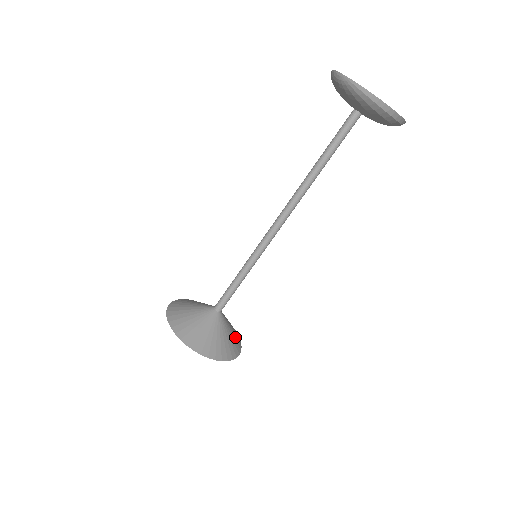
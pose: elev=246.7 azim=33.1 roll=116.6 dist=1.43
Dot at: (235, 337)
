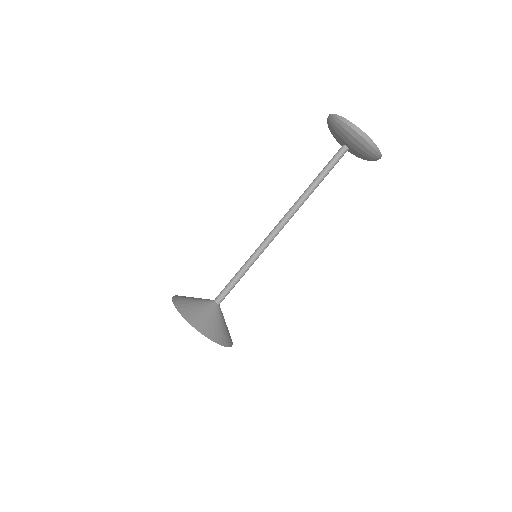
Dot at: (225, 334)
